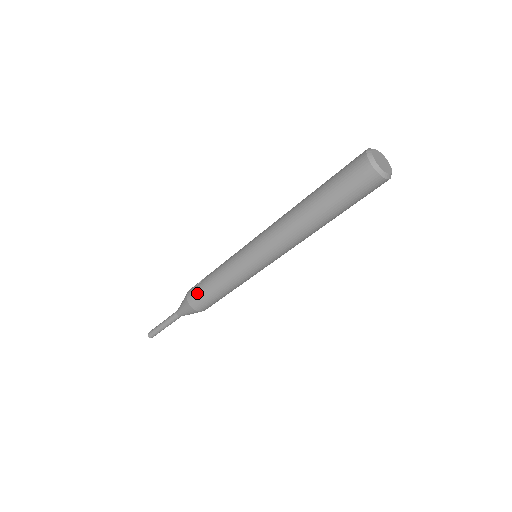
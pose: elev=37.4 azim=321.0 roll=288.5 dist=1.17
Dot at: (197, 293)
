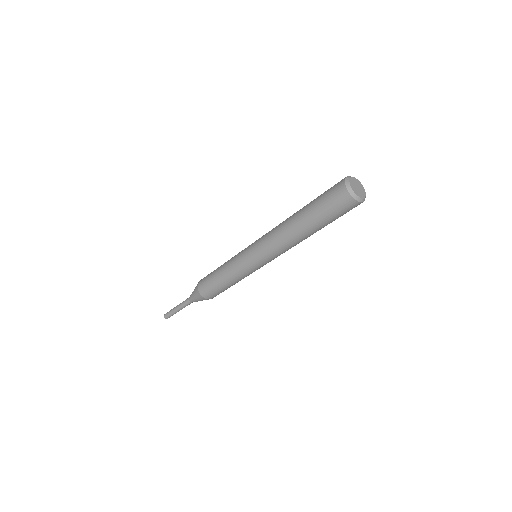
Dot at: (206, 278)
